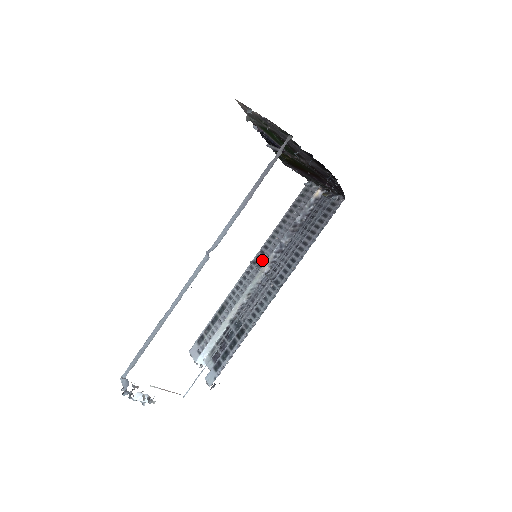
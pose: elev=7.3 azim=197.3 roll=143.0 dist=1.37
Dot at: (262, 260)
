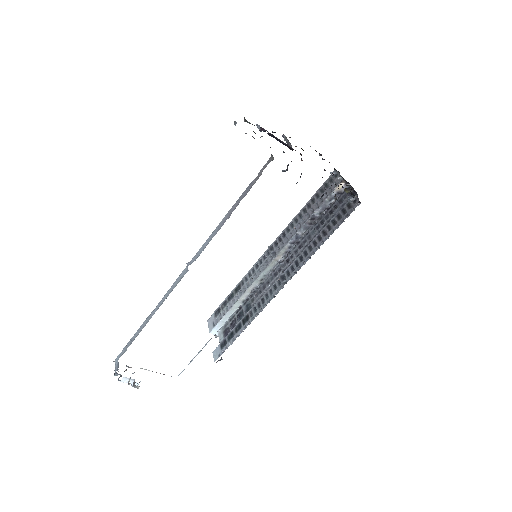
Dot at: (278, 248)
